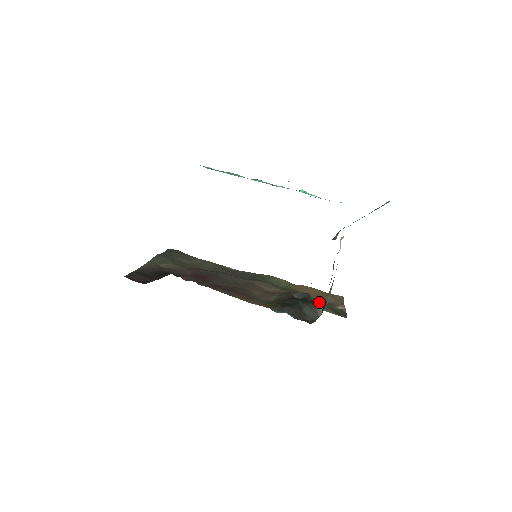
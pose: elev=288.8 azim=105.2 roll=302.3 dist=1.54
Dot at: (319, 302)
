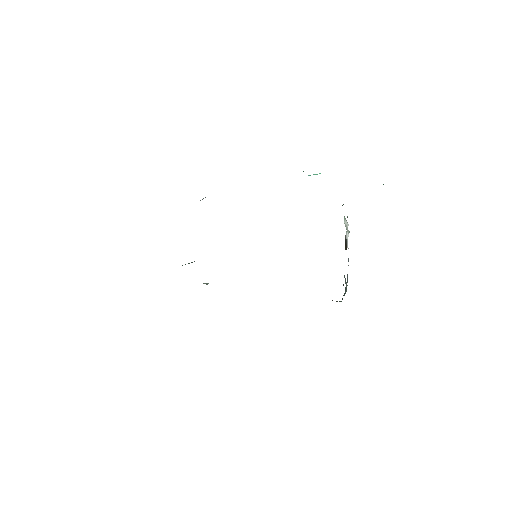
Dot at: occluded
